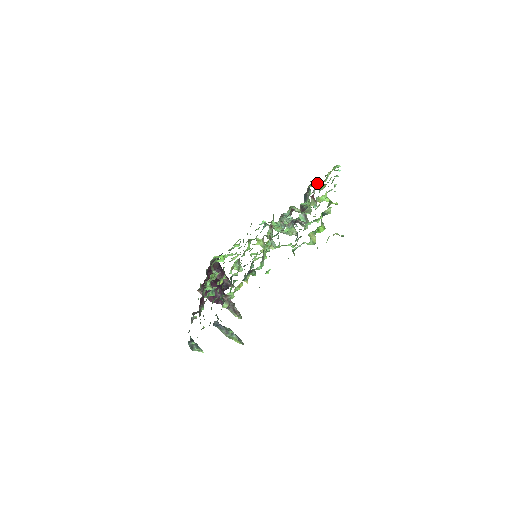
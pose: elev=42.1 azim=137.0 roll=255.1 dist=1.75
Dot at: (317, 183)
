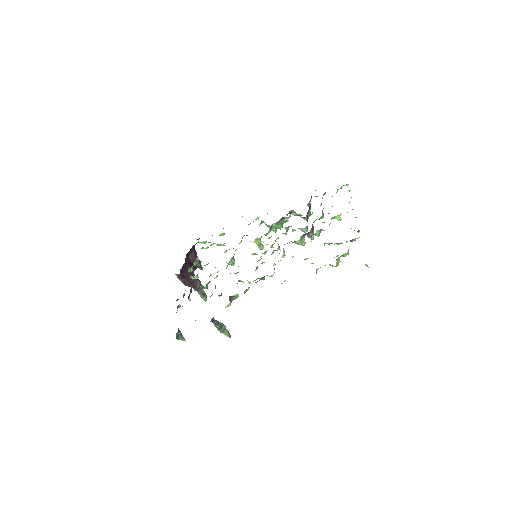
Dot at: (323, 195)
